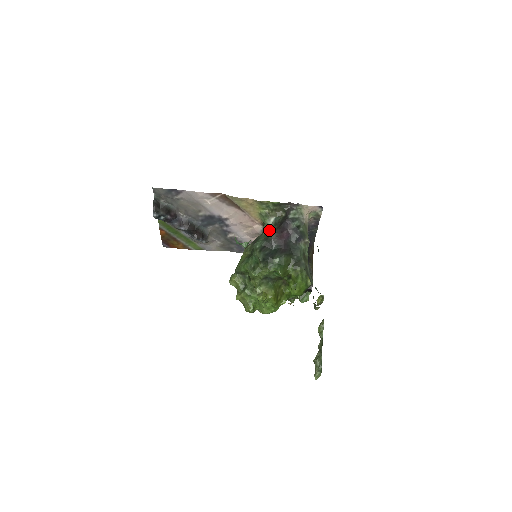
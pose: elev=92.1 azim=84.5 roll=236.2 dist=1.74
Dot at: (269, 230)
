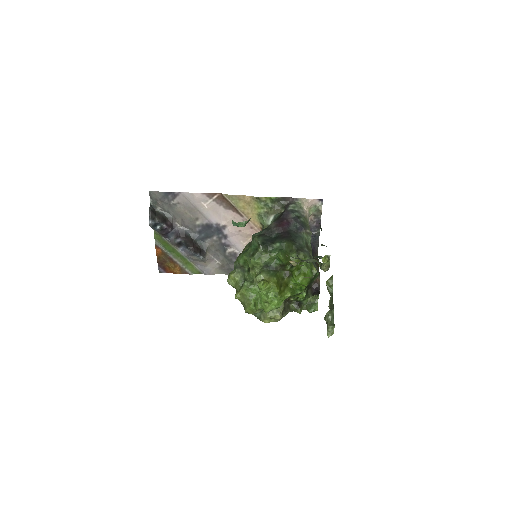
Dot at: occluded
